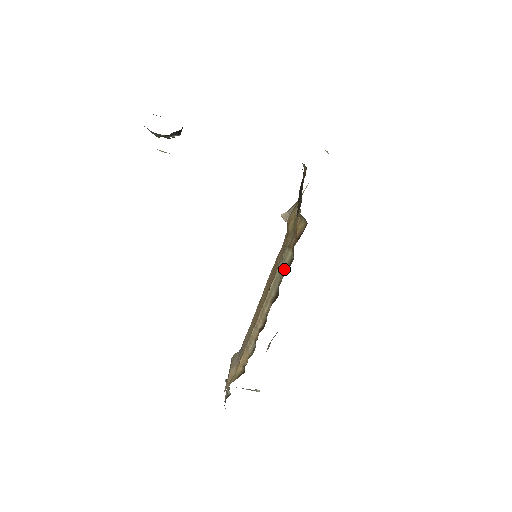
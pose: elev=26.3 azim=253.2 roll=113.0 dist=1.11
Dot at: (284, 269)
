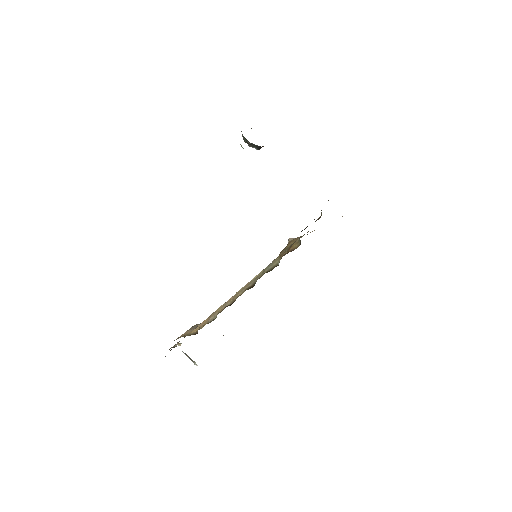
Dot at: (268, 270)
